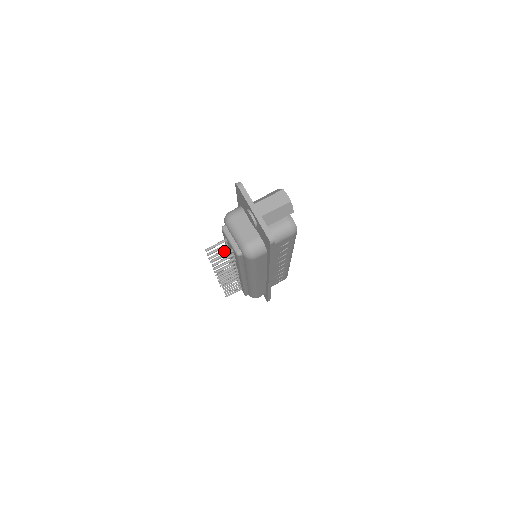
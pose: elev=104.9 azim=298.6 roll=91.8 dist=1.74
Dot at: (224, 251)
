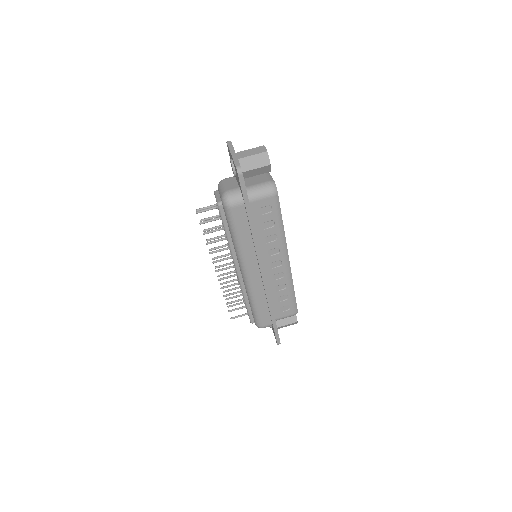
Dot at: (218, 226)
